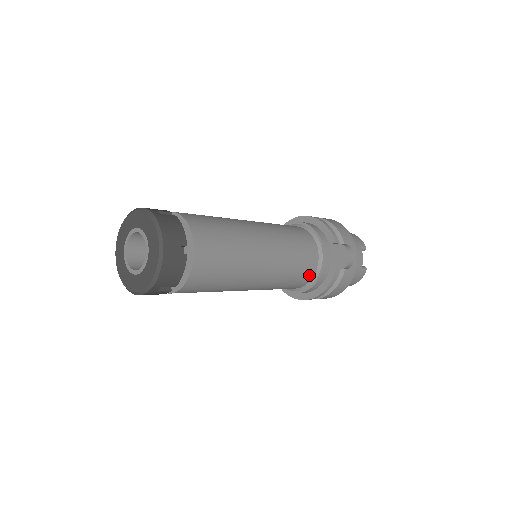
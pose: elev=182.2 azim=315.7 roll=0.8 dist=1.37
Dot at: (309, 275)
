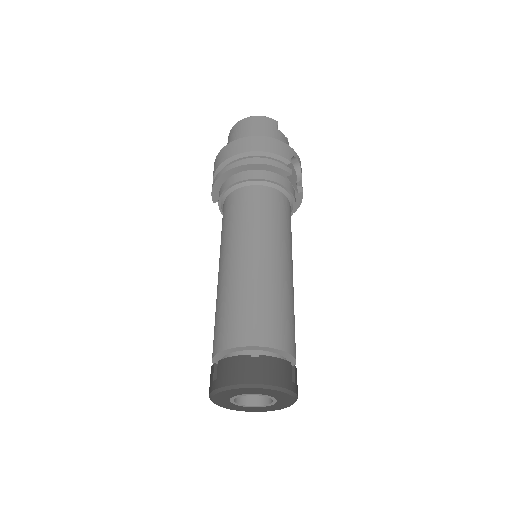
Dot at: occluded
